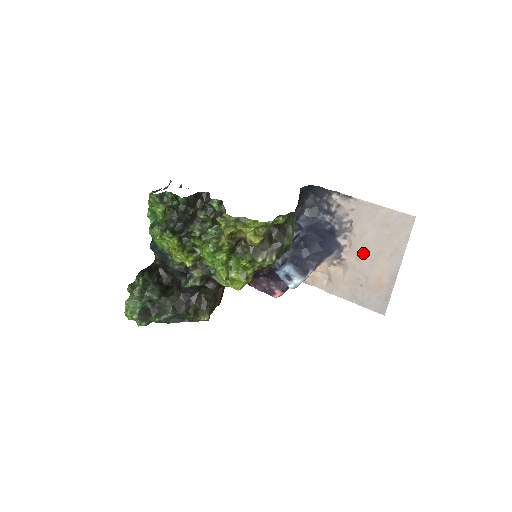
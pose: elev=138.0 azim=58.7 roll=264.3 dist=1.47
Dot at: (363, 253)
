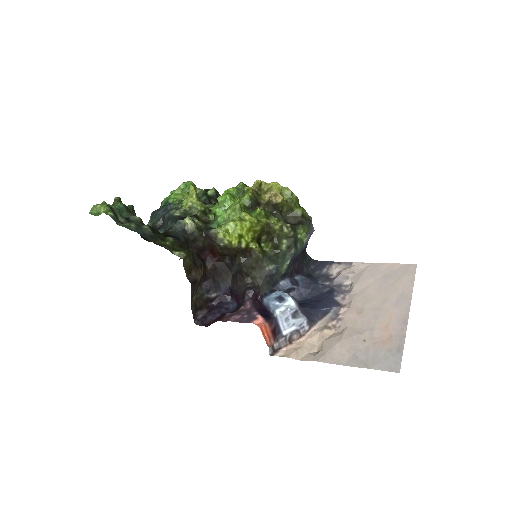
Dot at: (365, 305)
